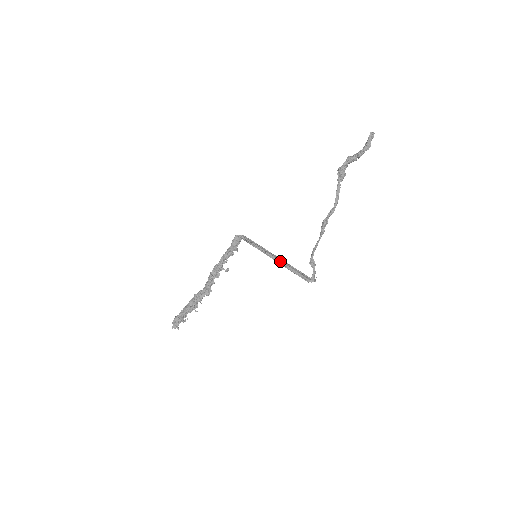
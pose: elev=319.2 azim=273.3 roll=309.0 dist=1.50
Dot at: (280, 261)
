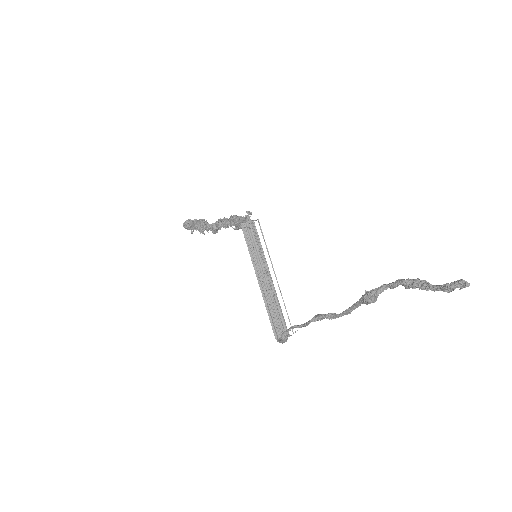
Dot at: (271, 287)
